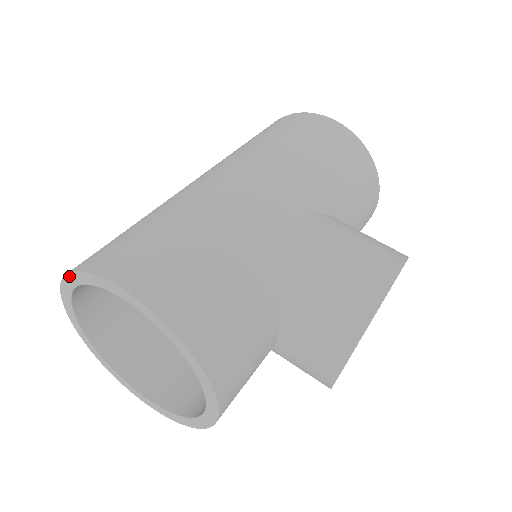
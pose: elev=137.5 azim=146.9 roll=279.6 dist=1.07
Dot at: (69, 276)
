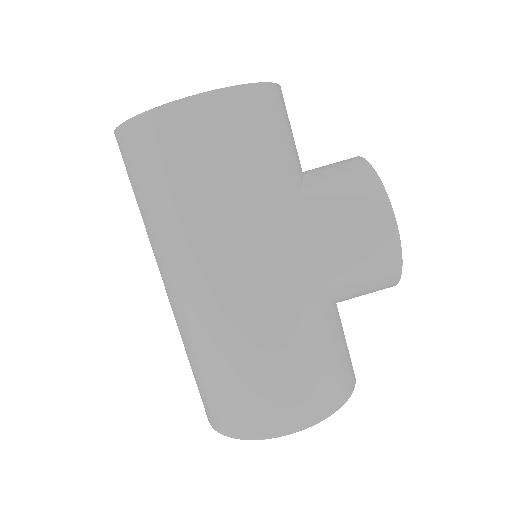
Dot at: (226, 434)
